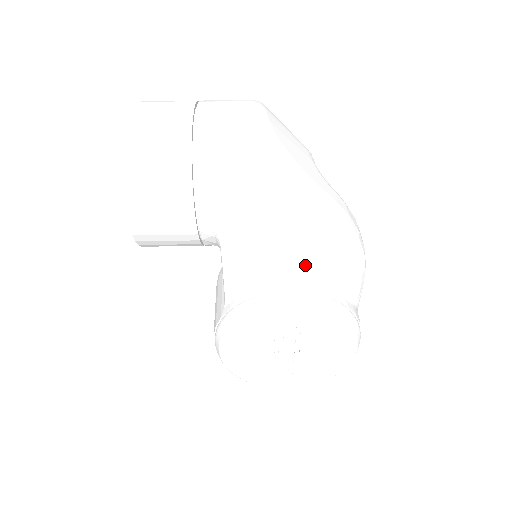
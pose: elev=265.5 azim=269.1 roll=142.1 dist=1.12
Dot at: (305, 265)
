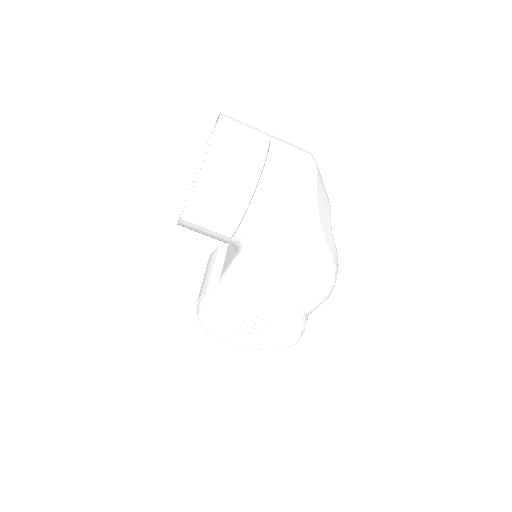
Dot at: (290, 285)
